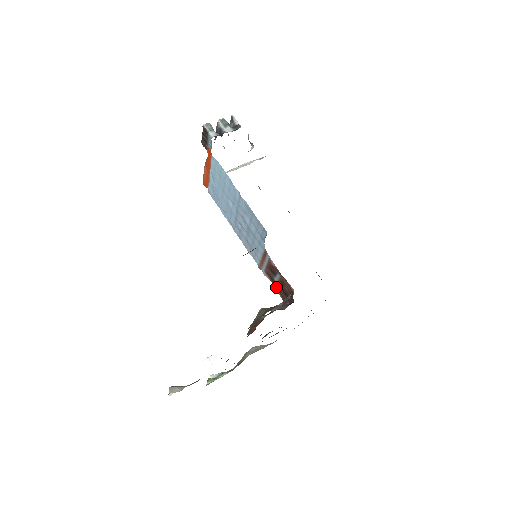
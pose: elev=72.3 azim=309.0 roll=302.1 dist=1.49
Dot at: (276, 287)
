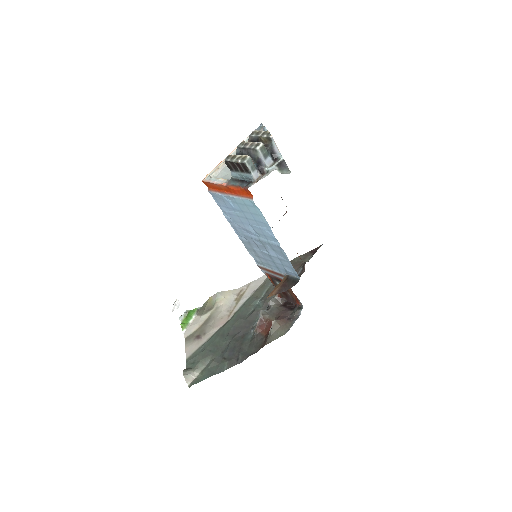
Dot at: (275, 286)
